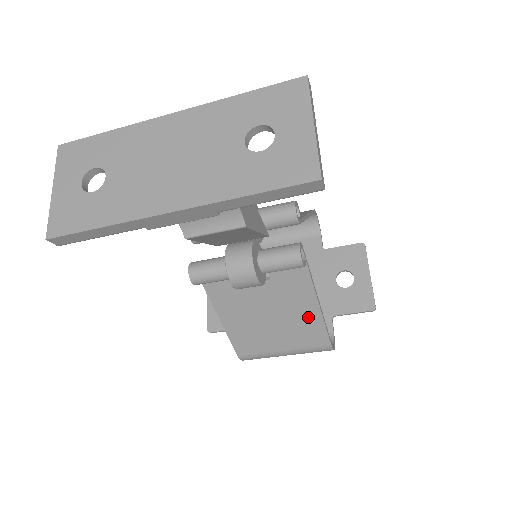
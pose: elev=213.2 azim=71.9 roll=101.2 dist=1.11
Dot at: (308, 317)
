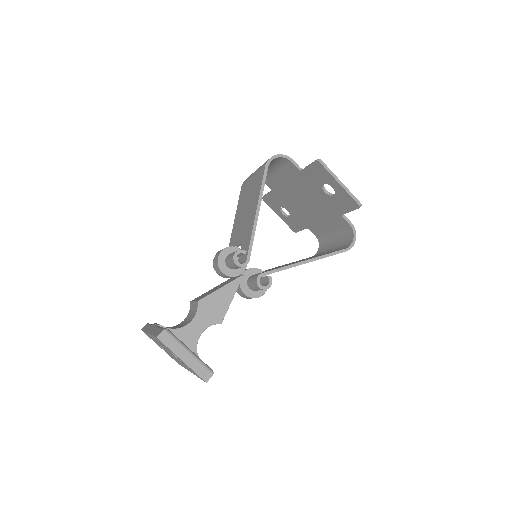
Dot at: occluded
